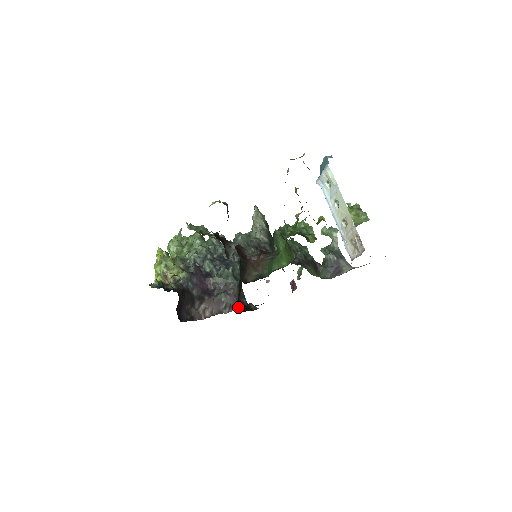
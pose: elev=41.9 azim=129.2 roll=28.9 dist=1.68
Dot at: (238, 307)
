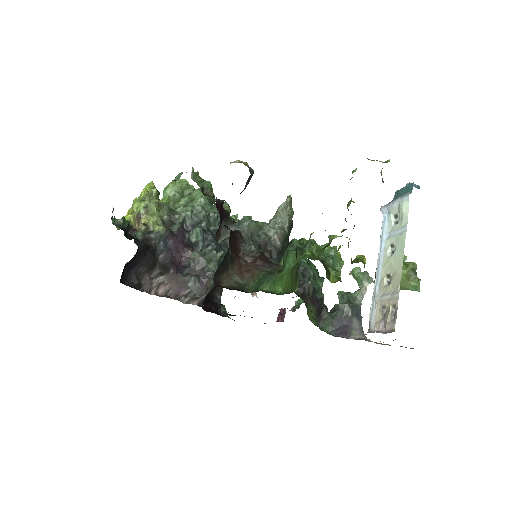
Dot at: (203, 302)
